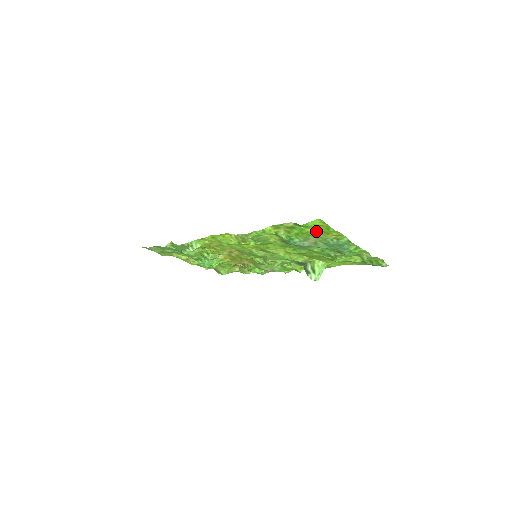
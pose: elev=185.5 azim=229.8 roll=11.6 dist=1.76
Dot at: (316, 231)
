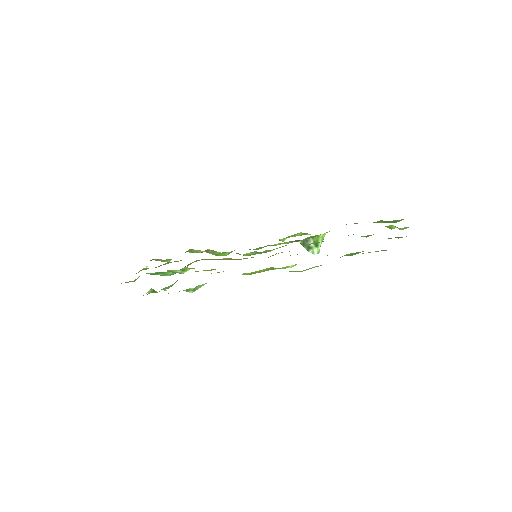
Dot at: occluded
